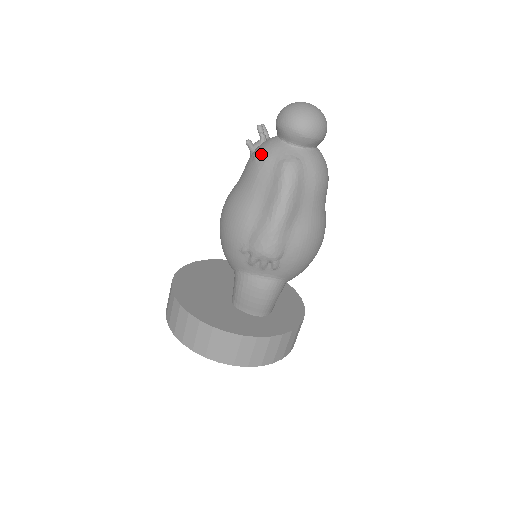
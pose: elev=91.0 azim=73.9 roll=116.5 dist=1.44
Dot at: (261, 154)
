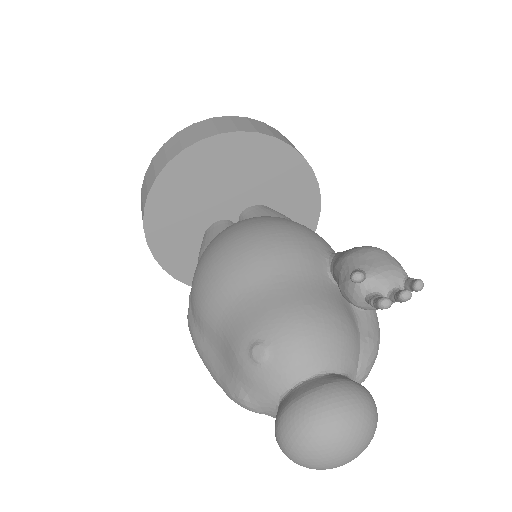
Dot at: (255, 362)
